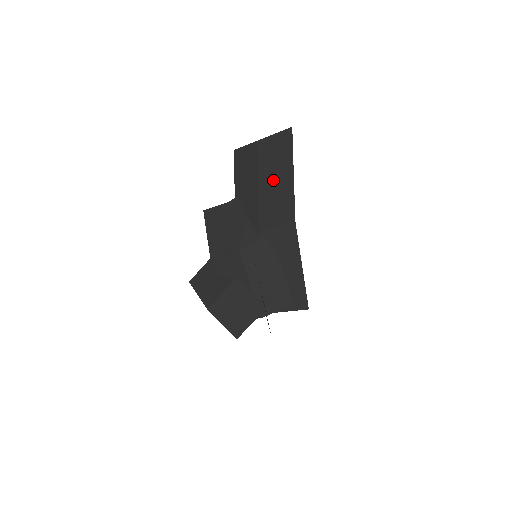
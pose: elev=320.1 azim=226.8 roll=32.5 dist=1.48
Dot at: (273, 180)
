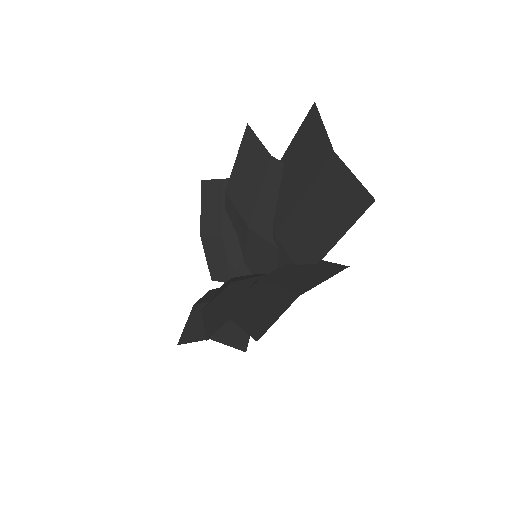
Dot at: (316, 217)
